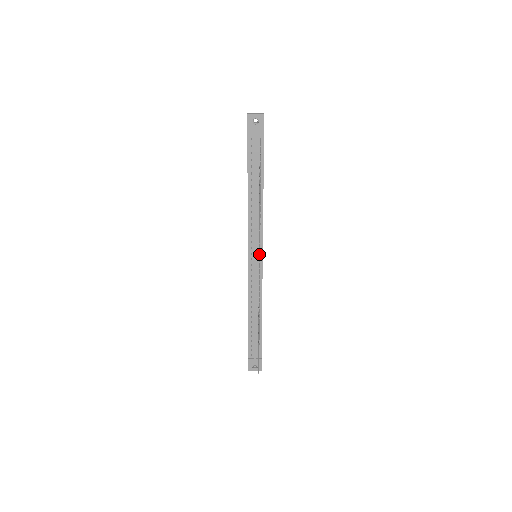
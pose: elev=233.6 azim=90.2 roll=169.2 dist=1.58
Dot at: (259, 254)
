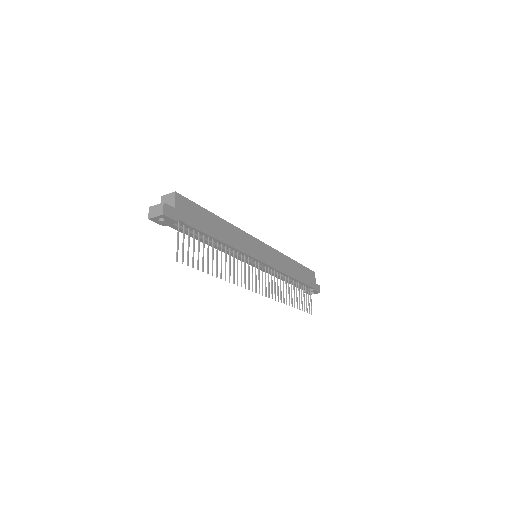
Dot at: (248, 287)
